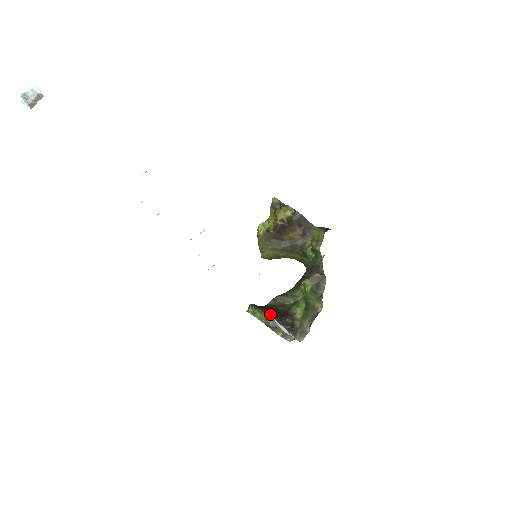
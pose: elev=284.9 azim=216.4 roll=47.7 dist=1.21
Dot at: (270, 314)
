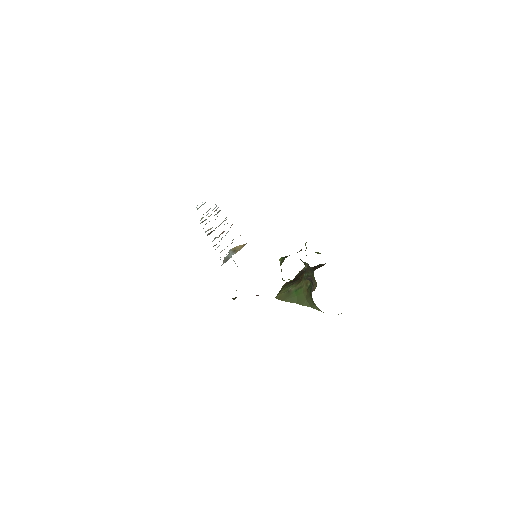
Dot at: occluded
